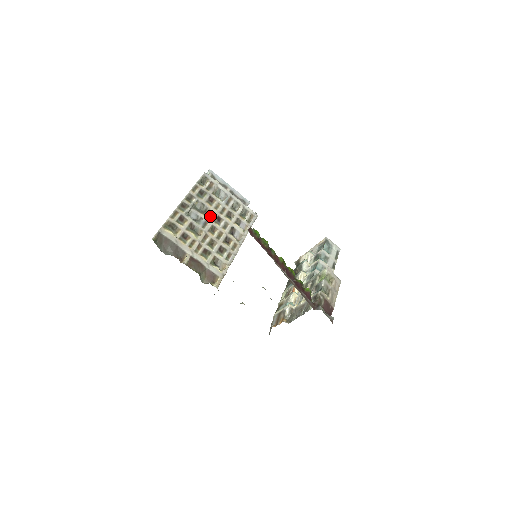
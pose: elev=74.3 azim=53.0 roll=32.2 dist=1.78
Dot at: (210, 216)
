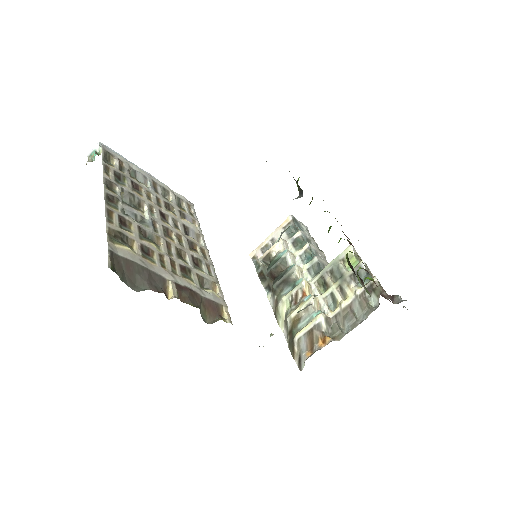
Dot at: (150, 212)
